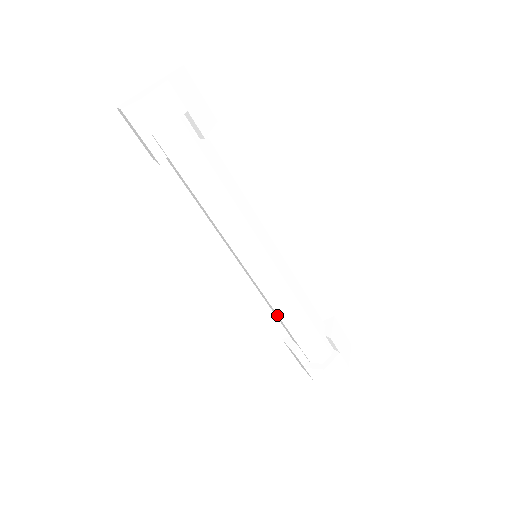
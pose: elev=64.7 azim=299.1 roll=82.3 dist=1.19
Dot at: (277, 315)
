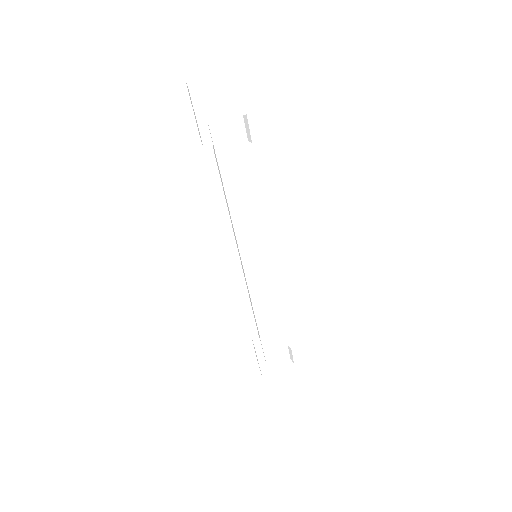
Dot at: (254, 312)
